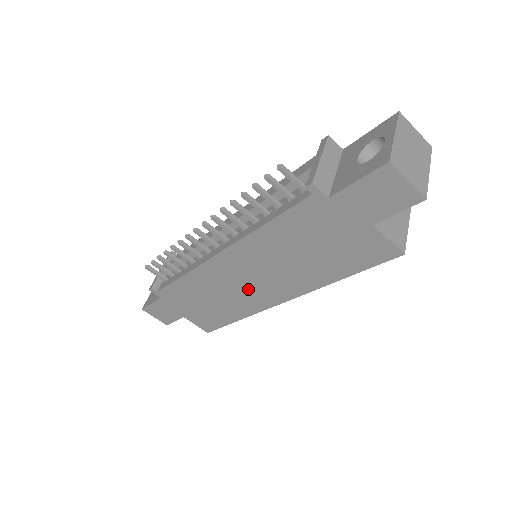
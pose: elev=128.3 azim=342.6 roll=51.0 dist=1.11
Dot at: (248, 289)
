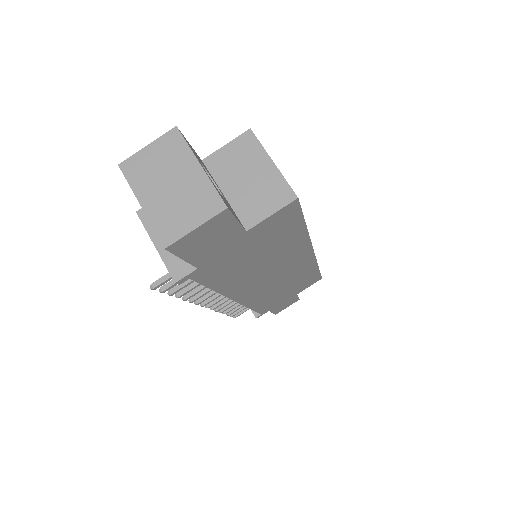
Dot at: (285, 275)
